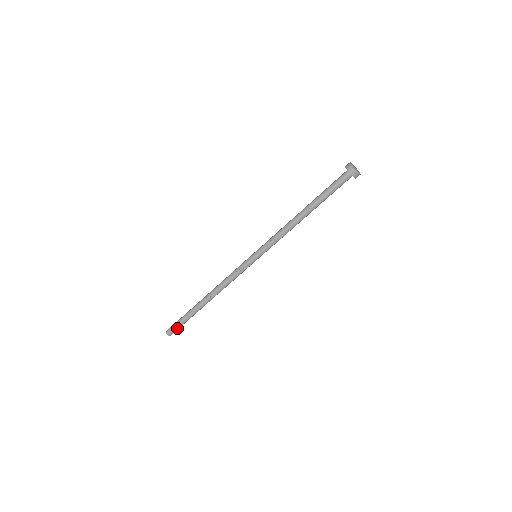
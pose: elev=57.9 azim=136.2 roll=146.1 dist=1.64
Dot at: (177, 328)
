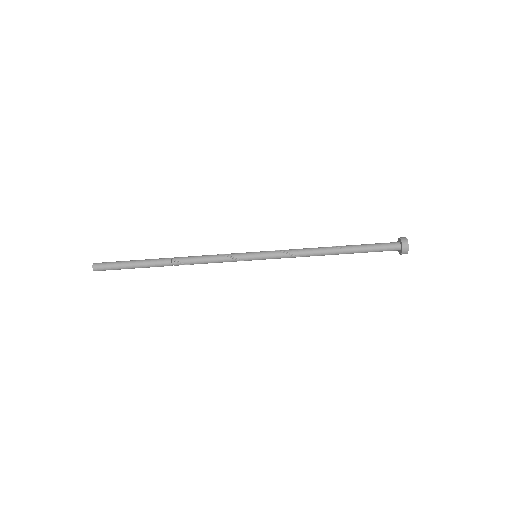
Dot at: (110, 268)
